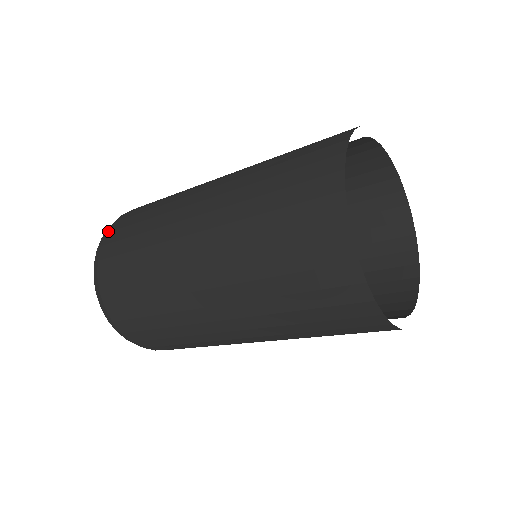
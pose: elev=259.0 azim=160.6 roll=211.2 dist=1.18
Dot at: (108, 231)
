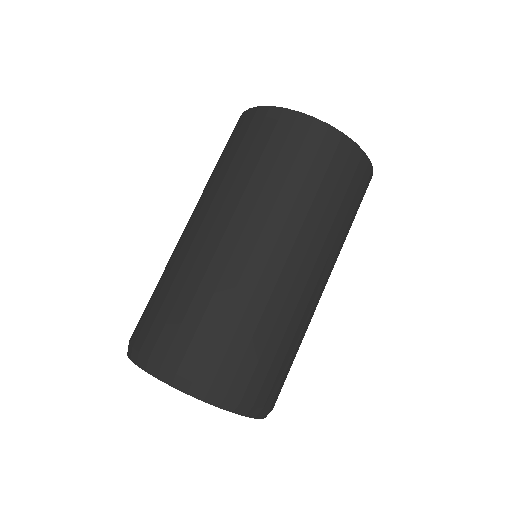
Dot at: (130, 341)
